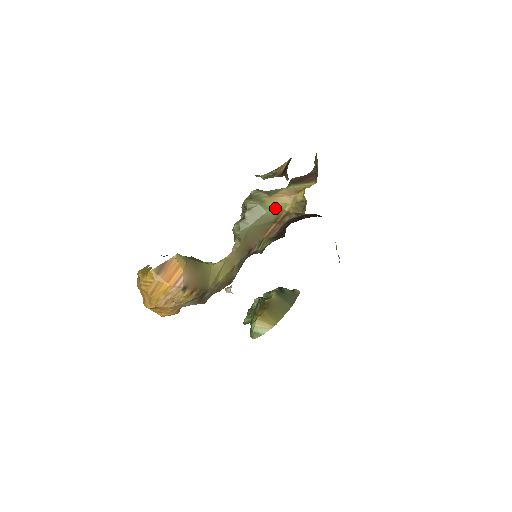
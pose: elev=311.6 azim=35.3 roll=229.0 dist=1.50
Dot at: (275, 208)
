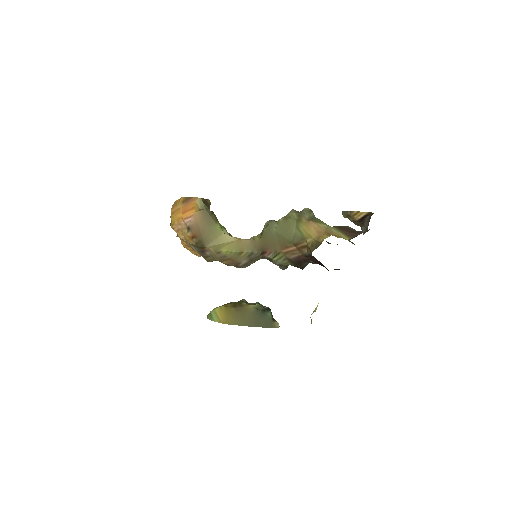
Dot at: (302, 232)
